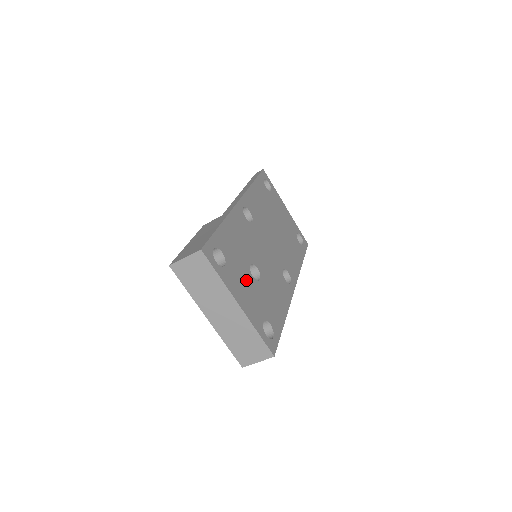
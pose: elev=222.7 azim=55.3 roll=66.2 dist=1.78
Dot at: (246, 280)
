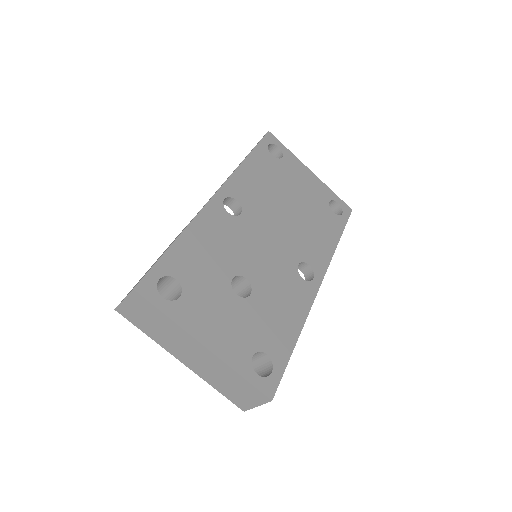
Dot at: (222, 304)
